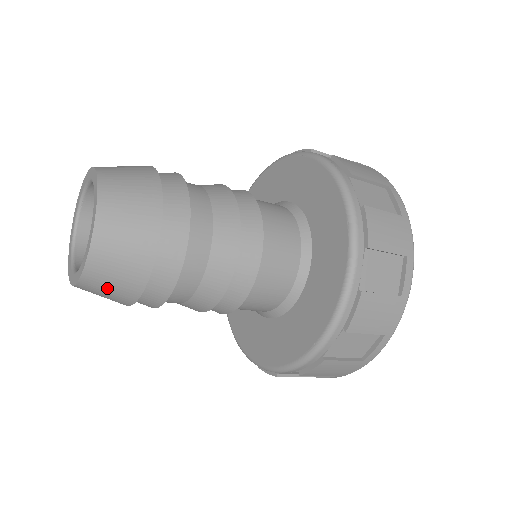
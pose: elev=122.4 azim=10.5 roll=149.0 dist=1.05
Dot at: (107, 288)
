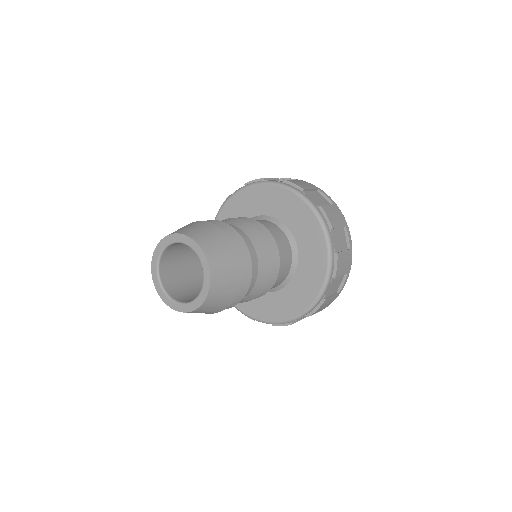
Dot at: (225, 281)
